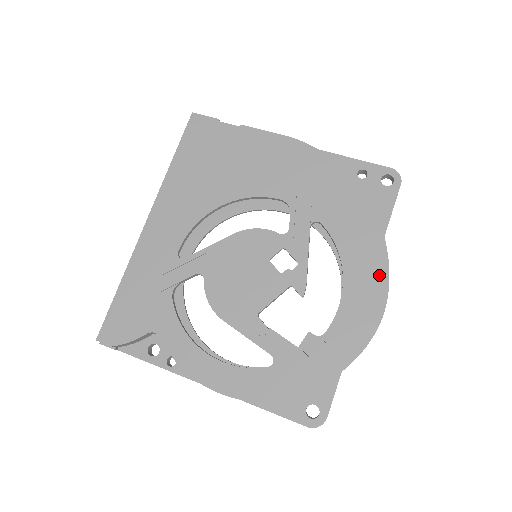
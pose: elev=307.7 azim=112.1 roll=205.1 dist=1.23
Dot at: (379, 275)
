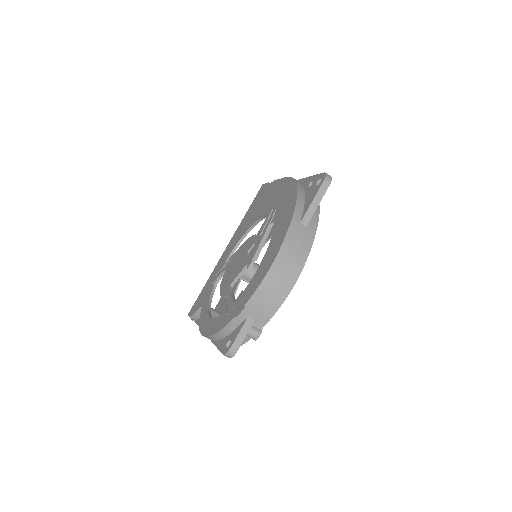
Dot at: (279, 243)
